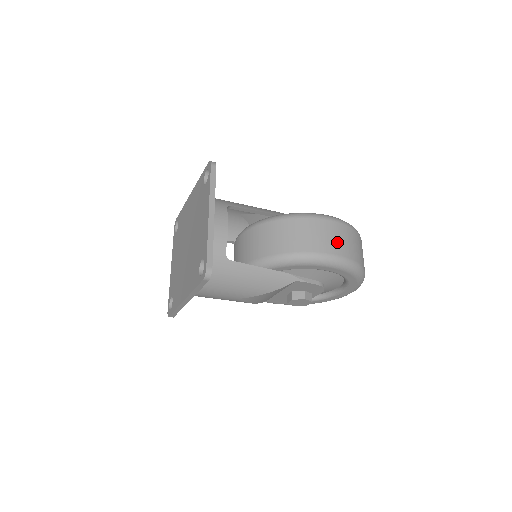
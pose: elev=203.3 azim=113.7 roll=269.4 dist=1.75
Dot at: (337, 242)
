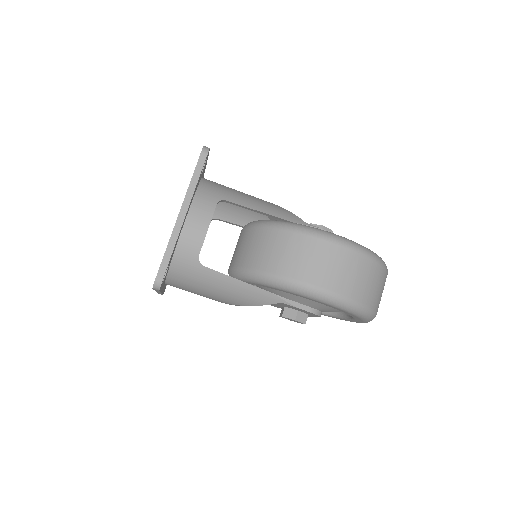
Dot at: (336, 274)
